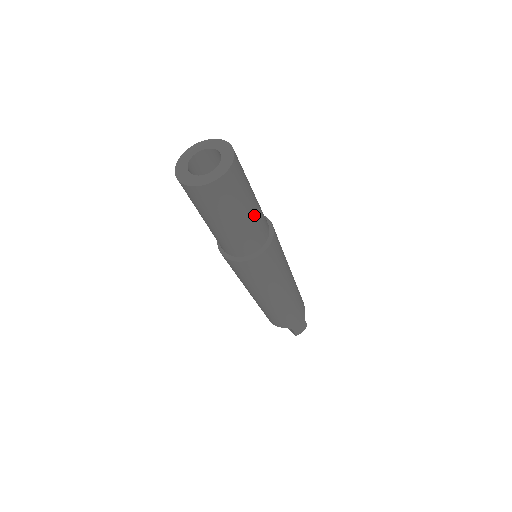
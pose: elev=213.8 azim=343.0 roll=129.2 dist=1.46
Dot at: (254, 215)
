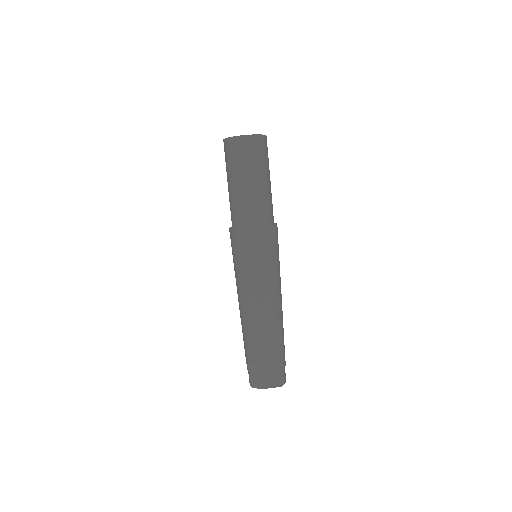
Dot at: occluded
